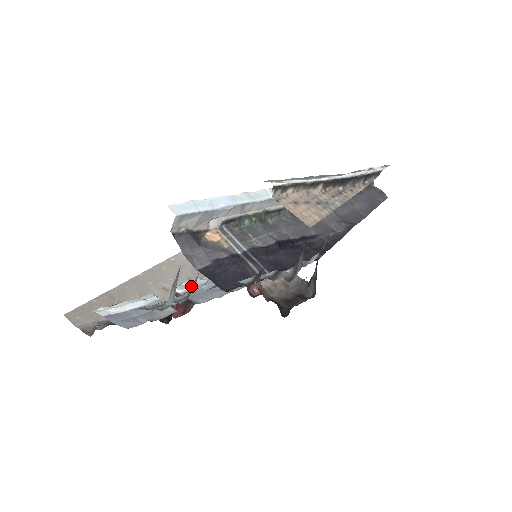
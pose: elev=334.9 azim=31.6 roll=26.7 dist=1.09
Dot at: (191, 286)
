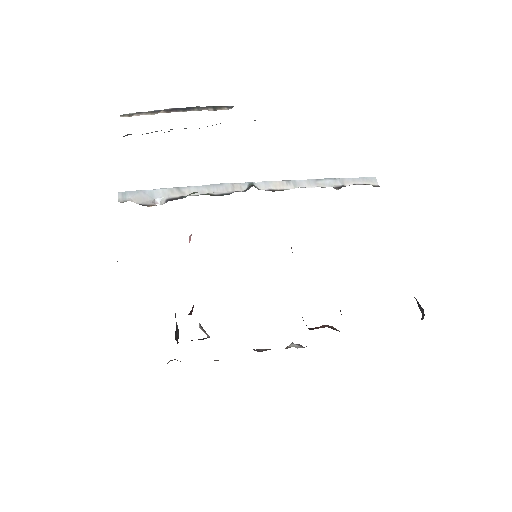
Dot at: occluded
